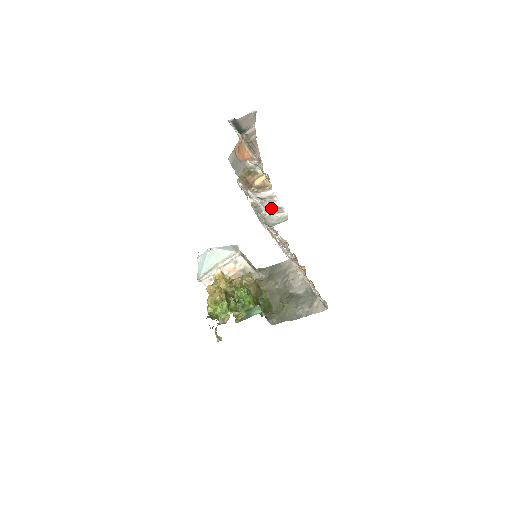
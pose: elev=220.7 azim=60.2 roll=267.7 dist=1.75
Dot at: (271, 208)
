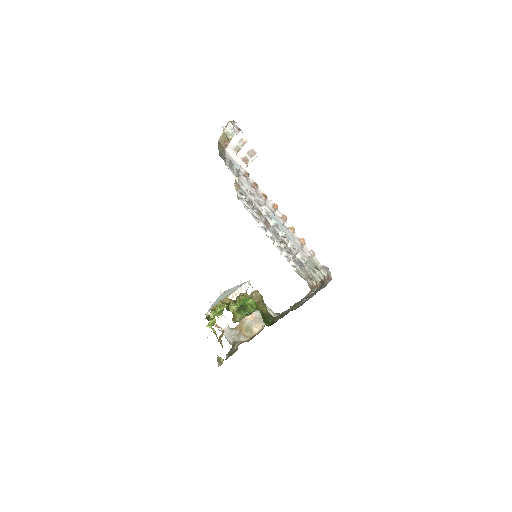
Dot at: (245, 154)
